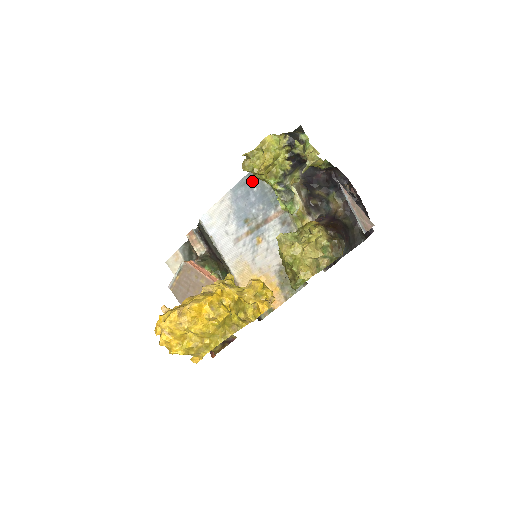
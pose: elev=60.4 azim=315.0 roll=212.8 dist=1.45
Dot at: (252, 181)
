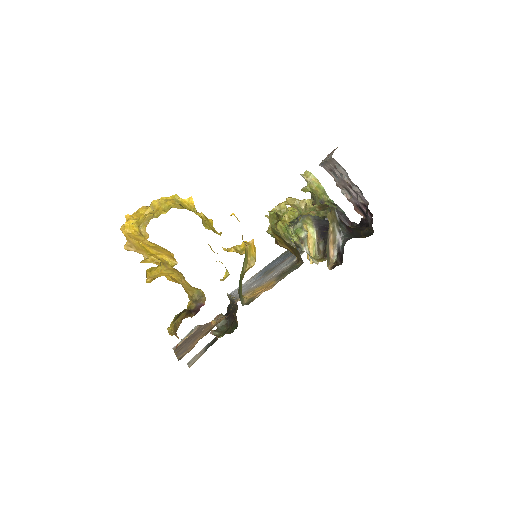
Dot at: (280, 257)
